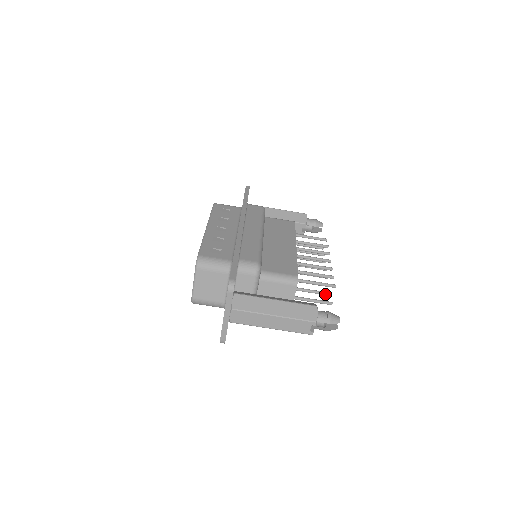
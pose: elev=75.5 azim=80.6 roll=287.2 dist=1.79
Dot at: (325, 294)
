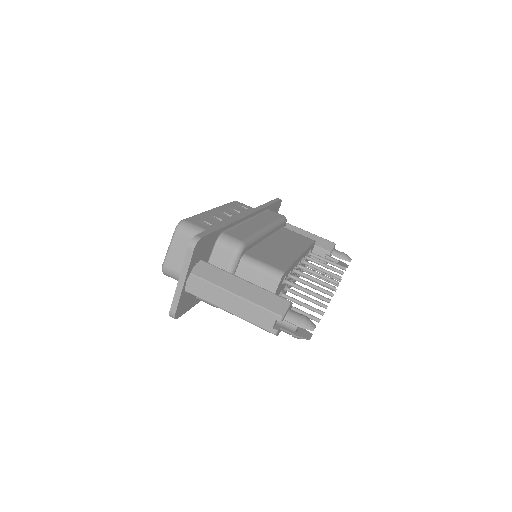
Dot at: (317, 311)
